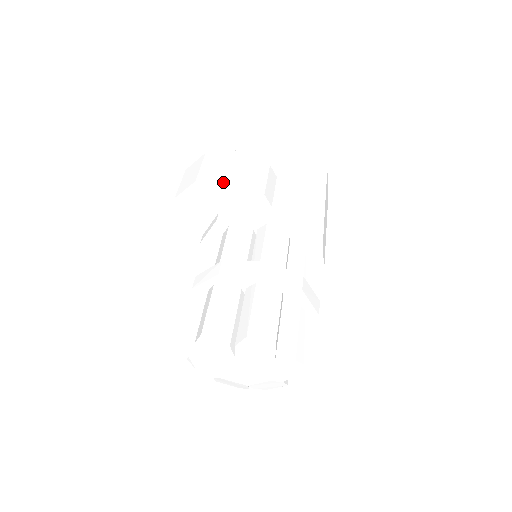
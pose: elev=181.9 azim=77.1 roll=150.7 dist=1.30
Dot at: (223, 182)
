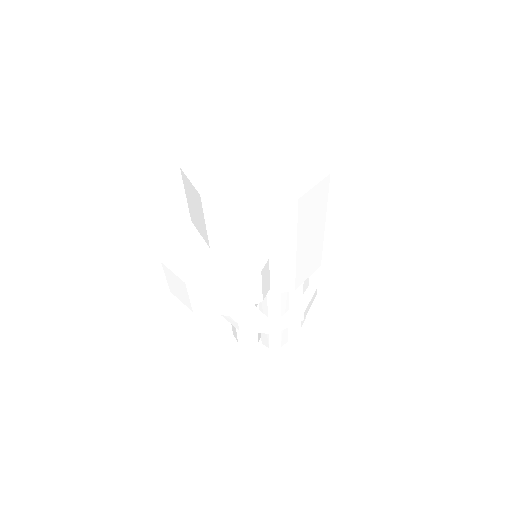
Dot at: (221, 312)
